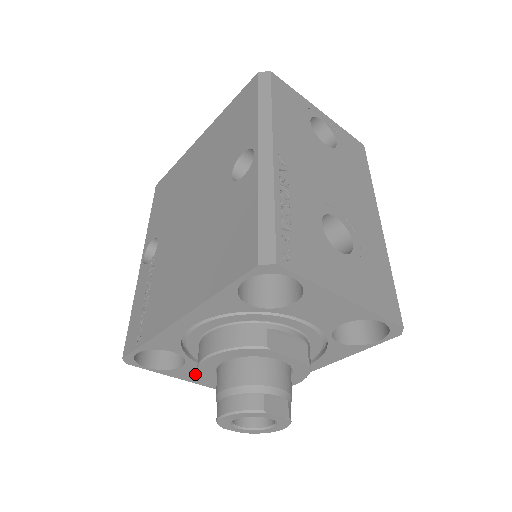
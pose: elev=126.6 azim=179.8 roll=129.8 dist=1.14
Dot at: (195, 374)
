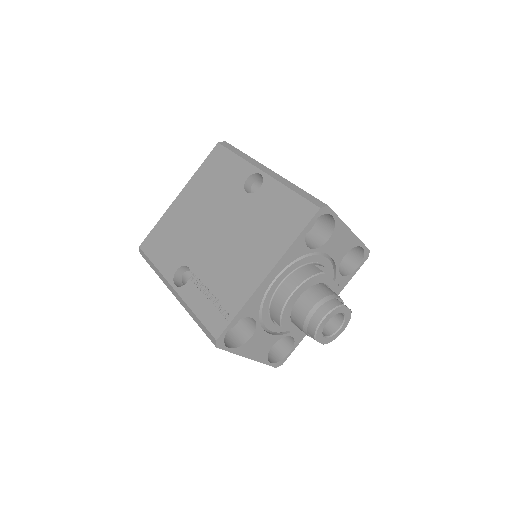
Dot at: (256, 345)
